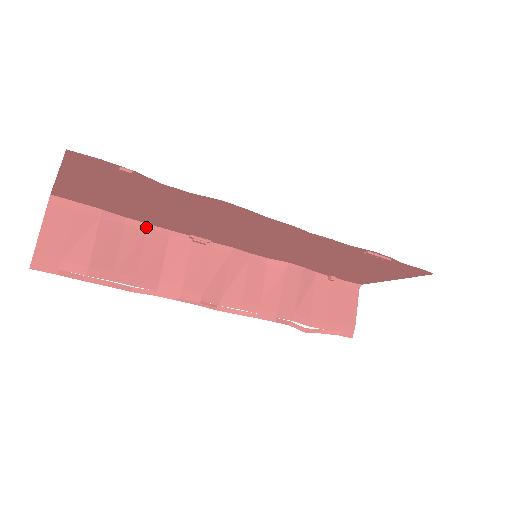
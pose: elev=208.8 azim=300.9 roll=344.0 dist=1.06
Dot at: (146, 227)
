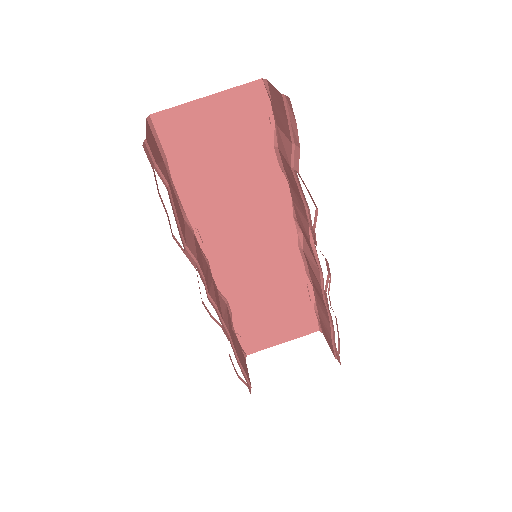
Dot at: (178, 198)
